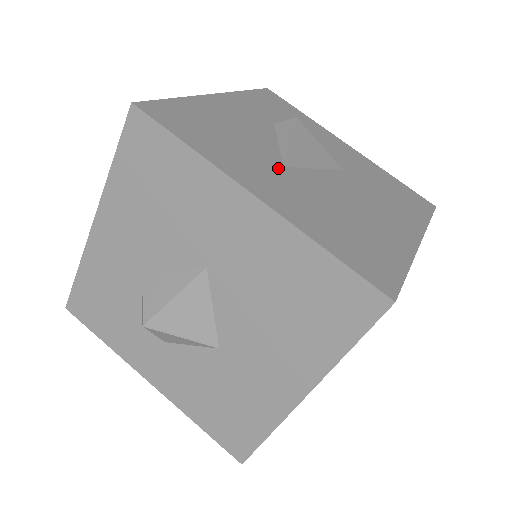
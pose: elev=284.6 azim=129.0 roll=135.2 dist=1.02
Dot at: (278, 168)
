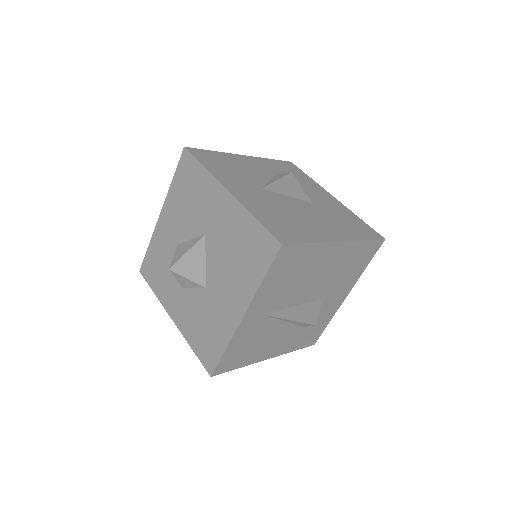
Dot at: (257, 188)
